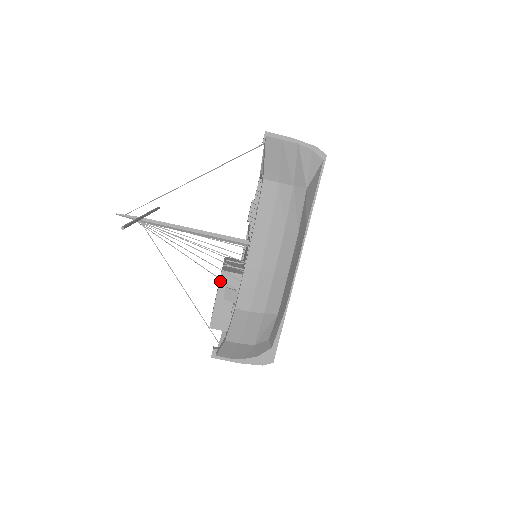
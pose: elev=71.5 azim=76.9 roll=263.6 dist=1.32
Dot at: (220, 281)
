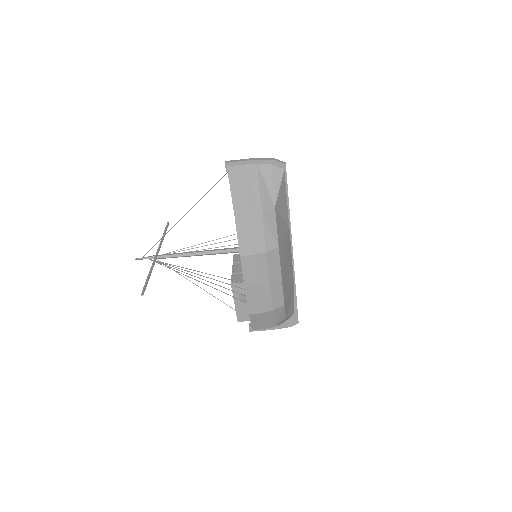
Dot at: (232, 291)
